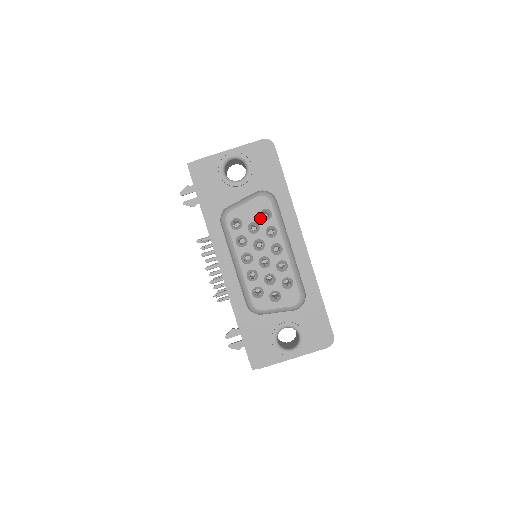
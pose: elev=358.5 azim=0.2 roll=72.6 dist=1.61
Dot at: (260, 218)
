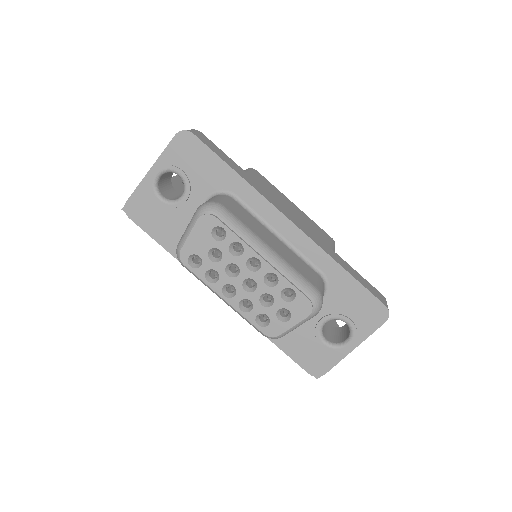
Dot at: (215, 241)
